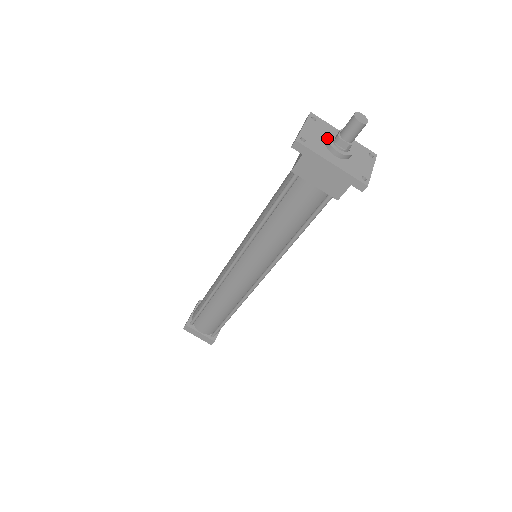
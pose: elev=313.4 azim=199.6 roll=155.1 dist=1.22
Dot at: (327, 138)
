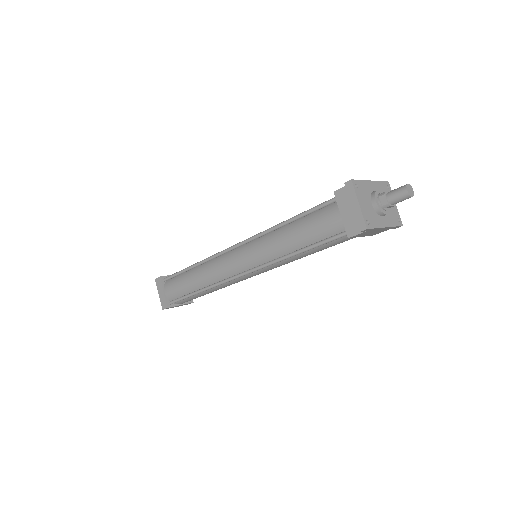
Dot at: (376, 205)
